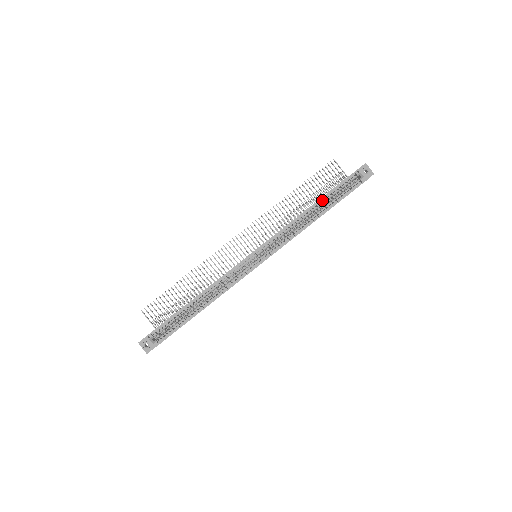
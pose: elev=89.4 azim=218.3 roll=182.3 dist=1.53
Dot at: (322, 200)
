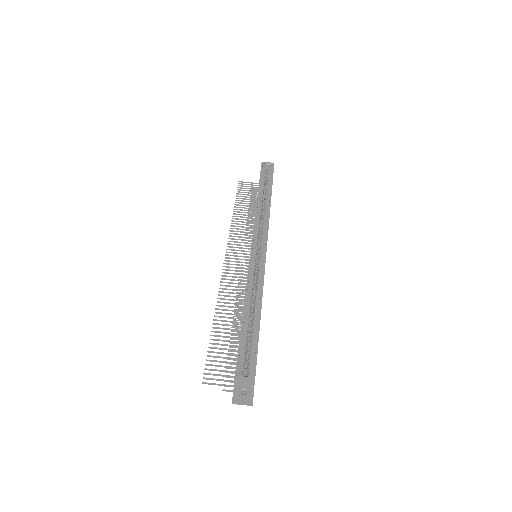
Dot at: (260, 189)
